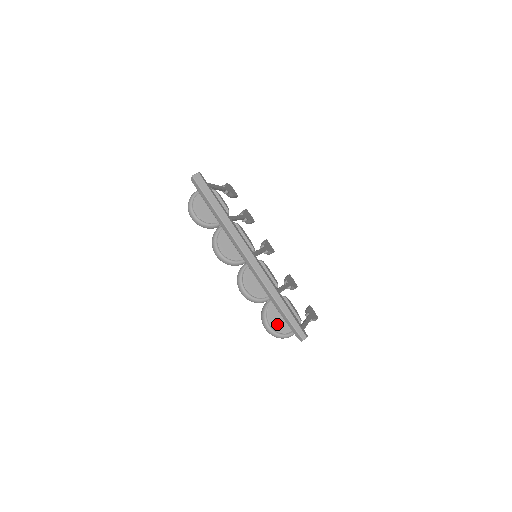
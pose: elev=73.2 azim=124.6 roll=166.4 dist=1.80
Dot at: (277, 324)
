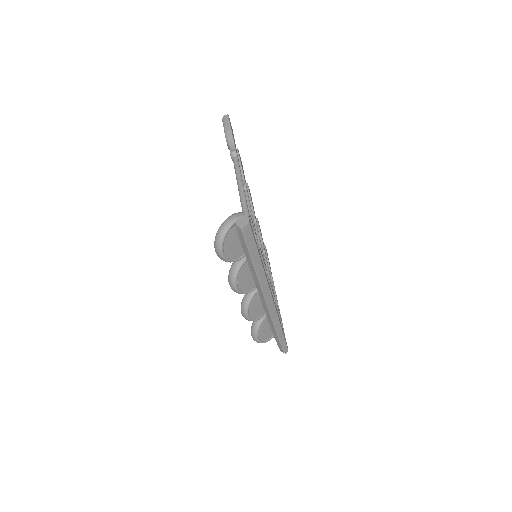
Dot at: (264, 335)
